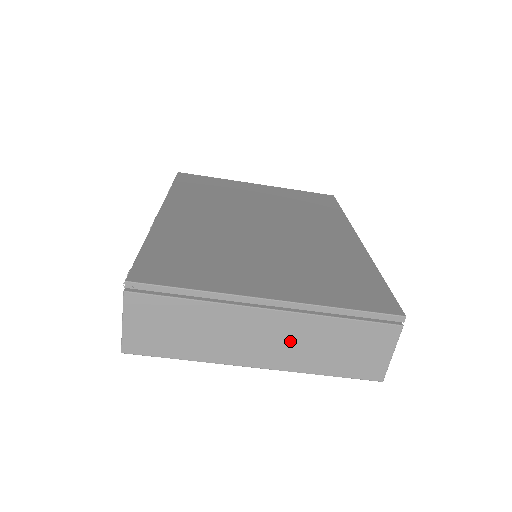
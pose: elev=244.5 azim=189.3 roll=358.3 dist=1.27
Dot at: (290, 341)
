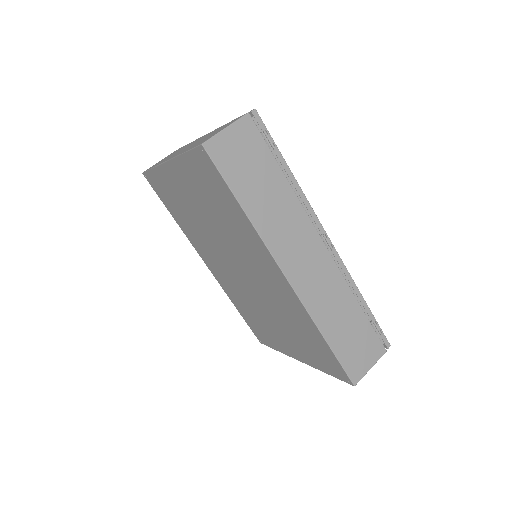
Dot at: (194, 143)
